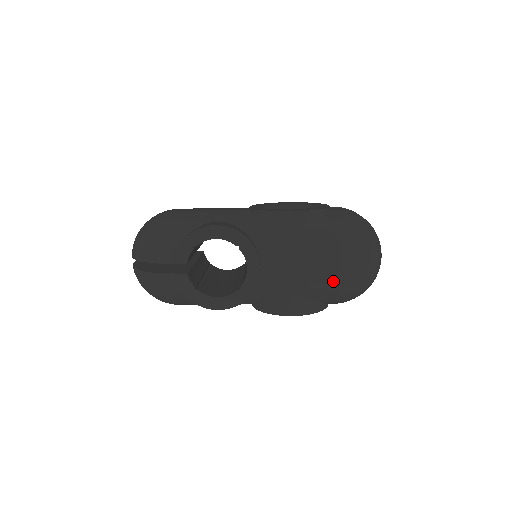
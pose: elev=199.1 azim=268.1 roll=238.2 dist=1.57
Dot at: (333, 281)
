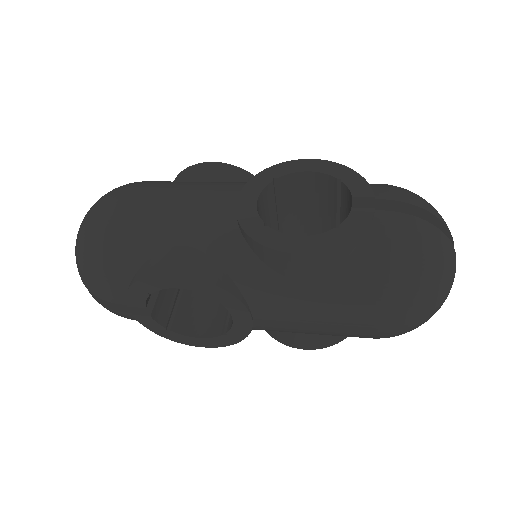
Dot at: (364, 335)
